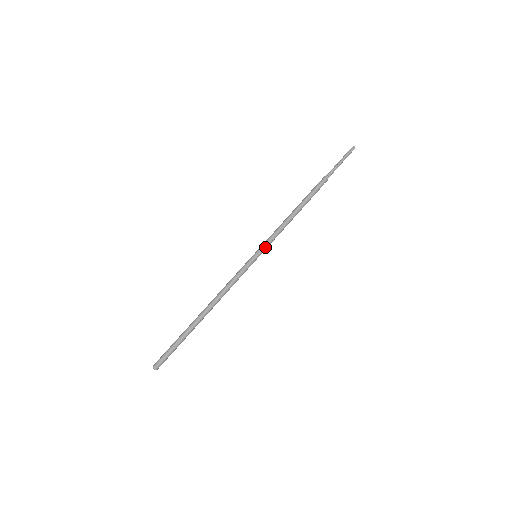
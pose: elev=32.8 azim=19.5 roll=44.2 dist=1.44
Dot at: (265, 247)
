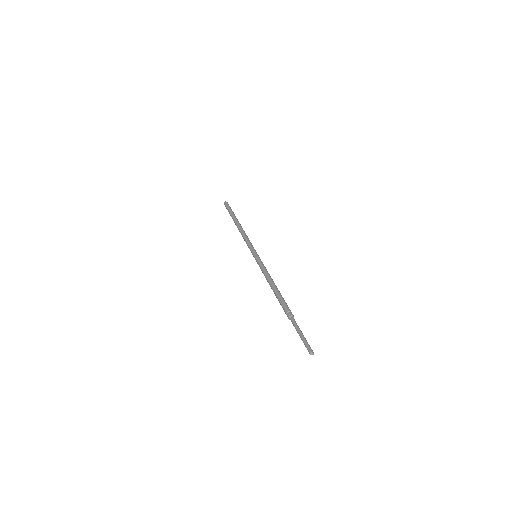
Dot at: (258, 263)
